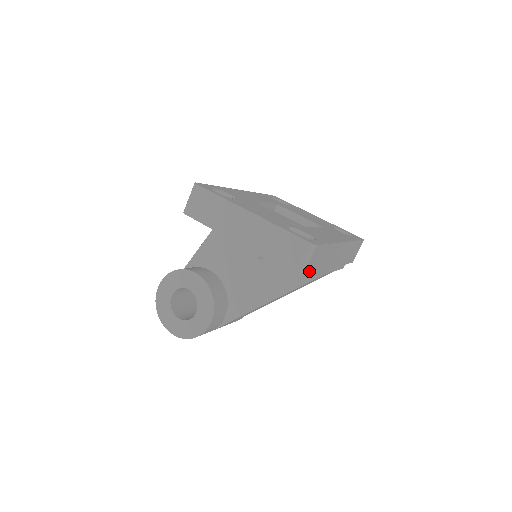
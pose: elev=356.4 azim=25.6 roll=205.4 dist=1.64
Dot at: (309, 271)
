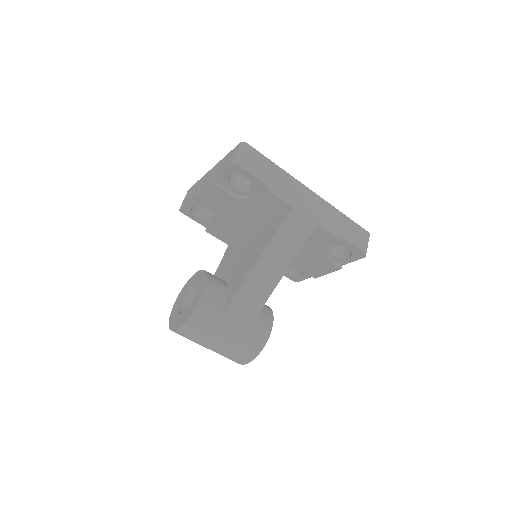
Dot at: (250, 169)
